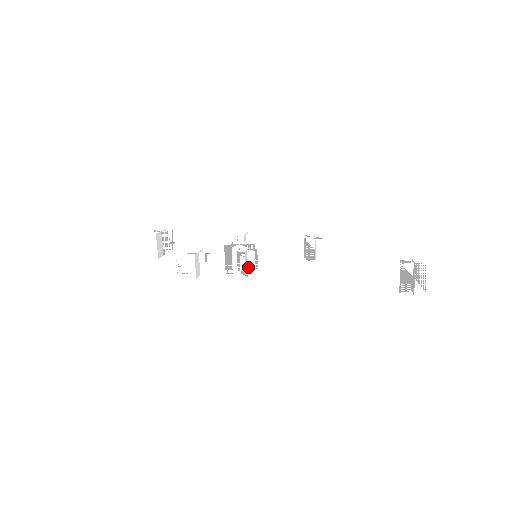
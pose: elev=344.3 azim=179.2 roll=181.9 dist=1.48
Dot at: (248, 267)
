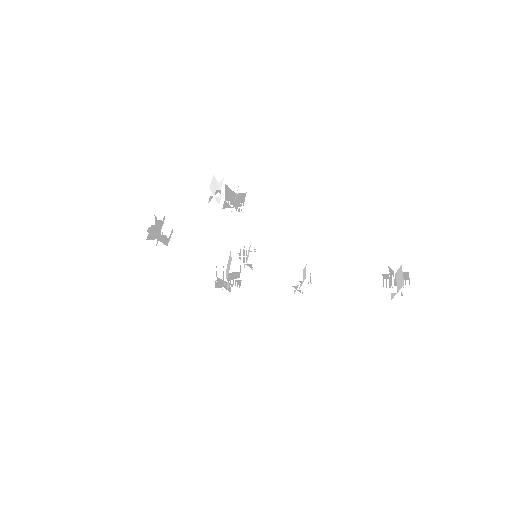
Dot at: (247, 262)
